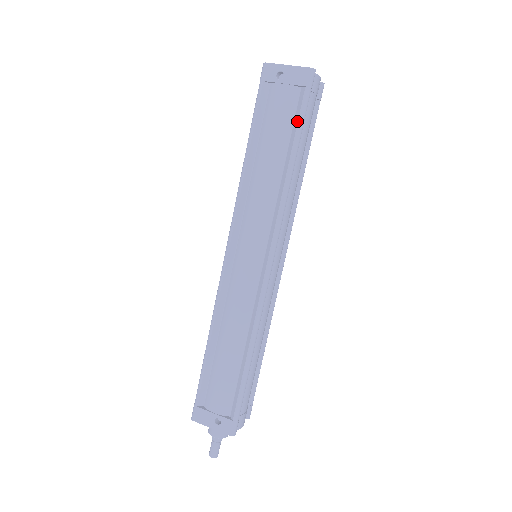
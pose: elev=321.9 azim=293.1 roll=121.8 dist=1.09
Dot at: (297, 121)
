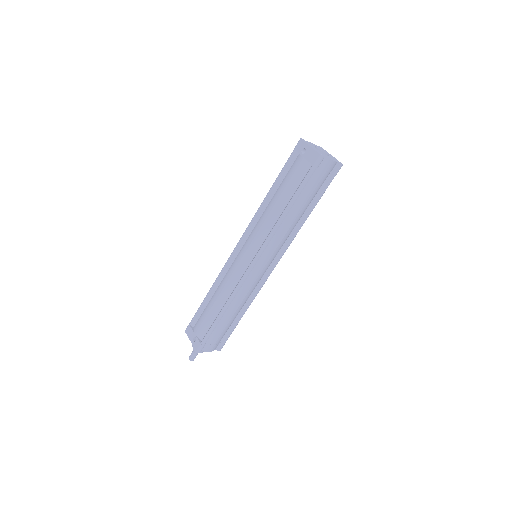
Dot at: (300, 185)
